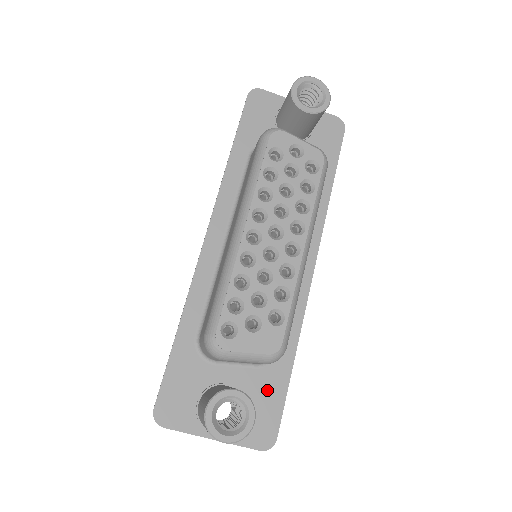
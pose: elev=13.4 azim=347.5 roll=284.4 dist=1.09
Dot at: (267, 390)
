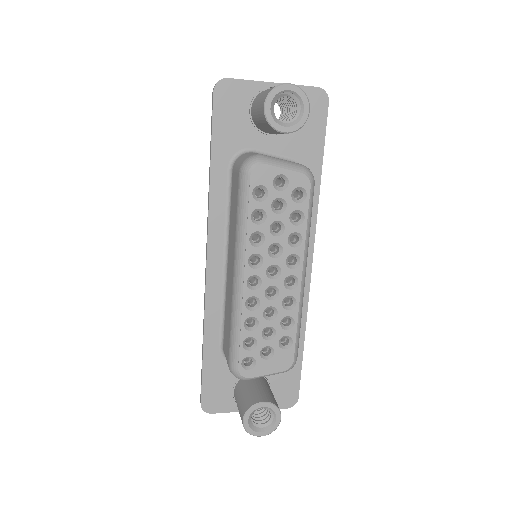
Dot at: occluded
